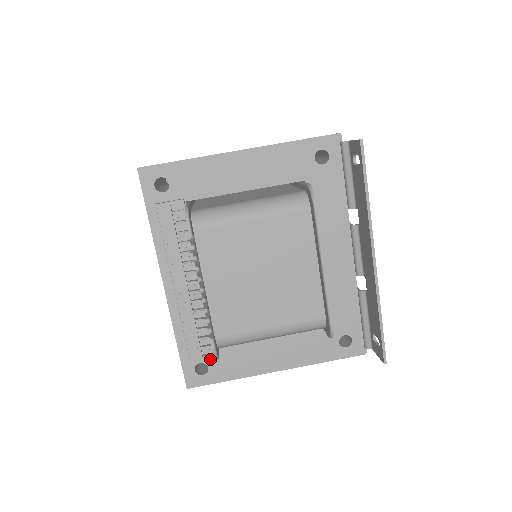
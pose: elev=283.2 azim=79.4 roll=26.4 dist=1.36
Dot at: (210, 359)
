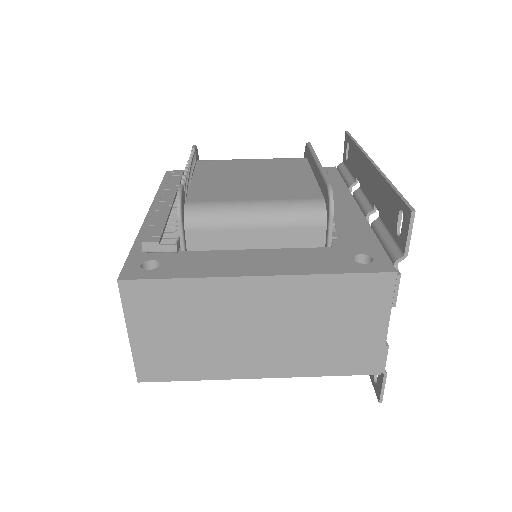
Dot at: (167, 258)
